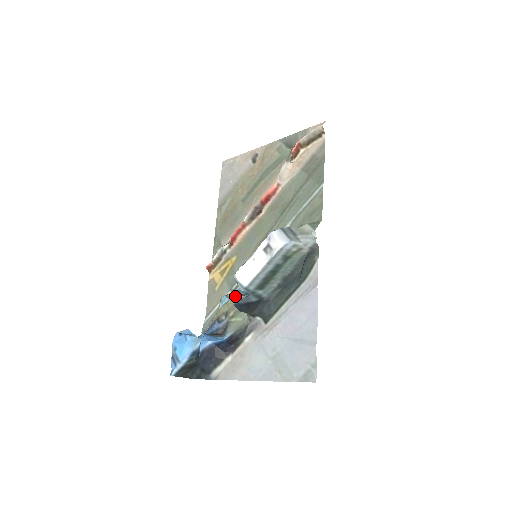
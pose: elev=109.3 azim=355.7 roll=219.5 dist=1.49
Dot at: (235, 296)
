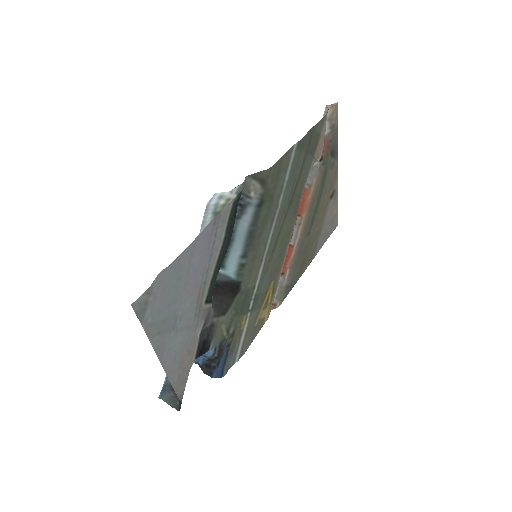
Dot at: occluded
